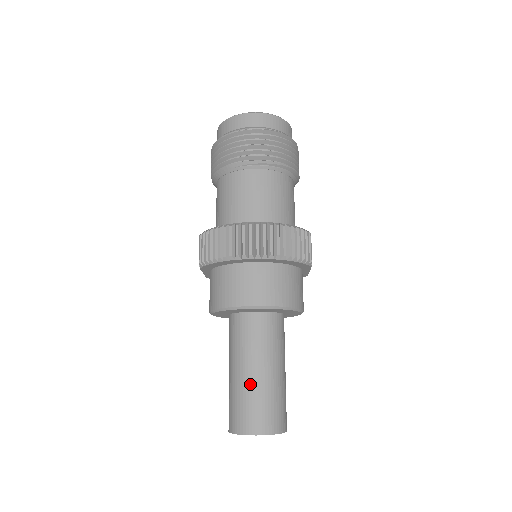
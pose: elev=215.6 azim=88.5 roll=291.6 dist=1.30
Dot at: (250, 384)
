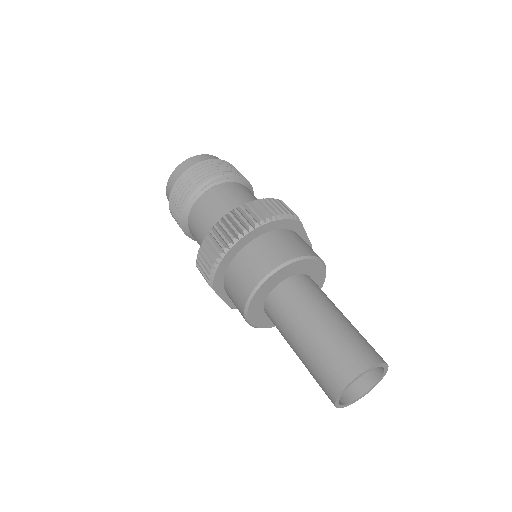
Dot at: (317, 340)
